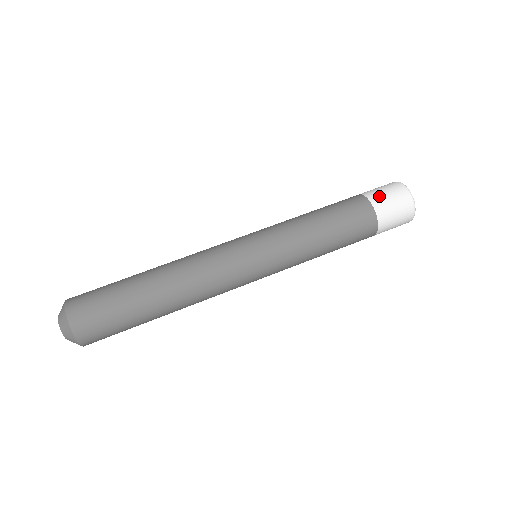
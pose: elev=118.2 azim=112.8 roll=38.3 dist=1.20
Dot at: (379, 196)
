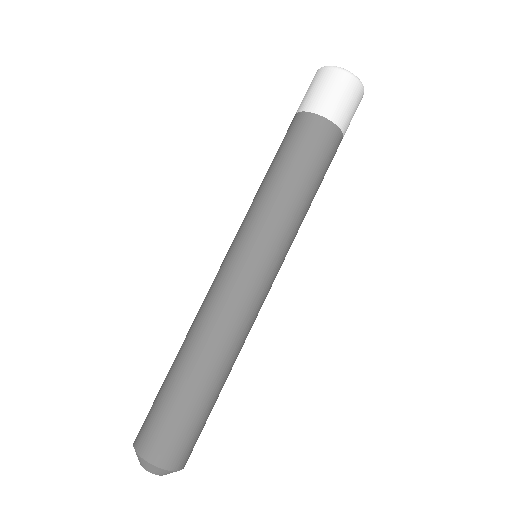
Dot at: (318, 100)
